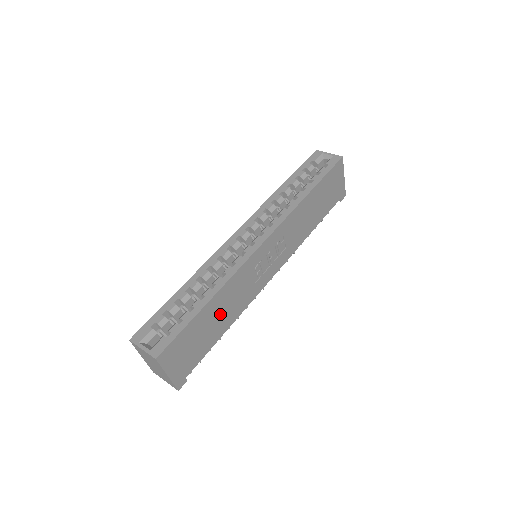
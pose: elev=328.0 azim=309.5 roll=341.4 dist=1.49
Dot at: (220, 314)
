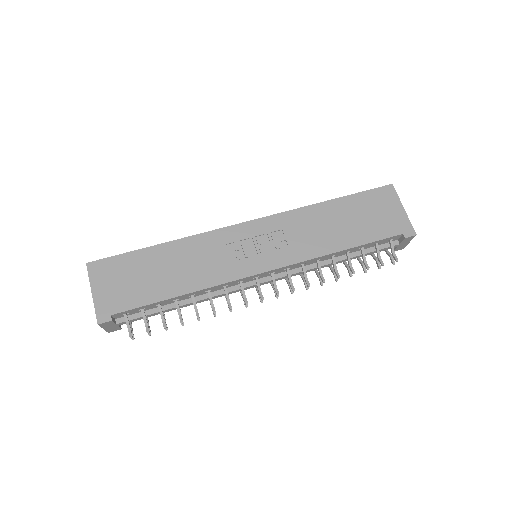
Dot at: (174, 268)
